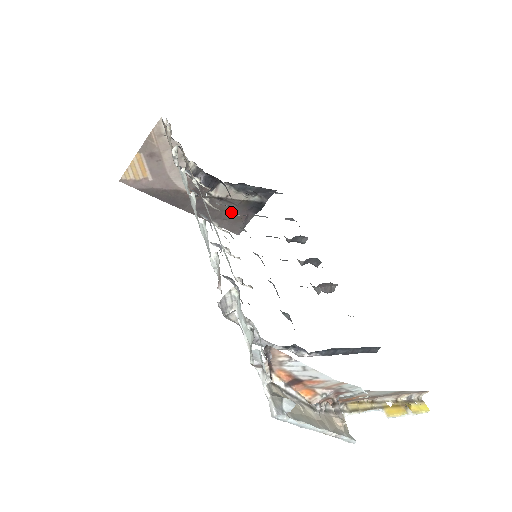
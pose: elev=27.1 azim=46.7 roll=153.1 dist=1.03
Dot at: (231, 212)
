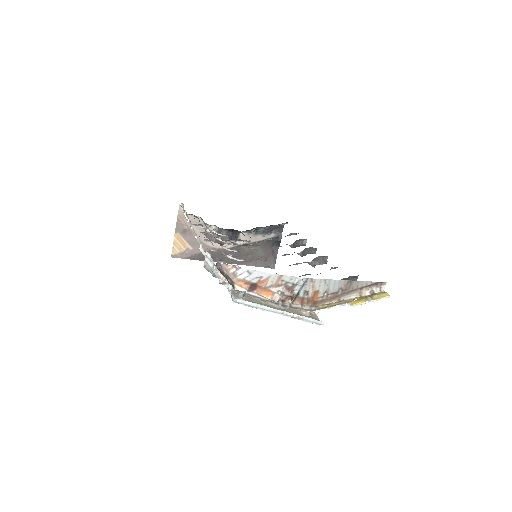
Dot at: (259, 252)
